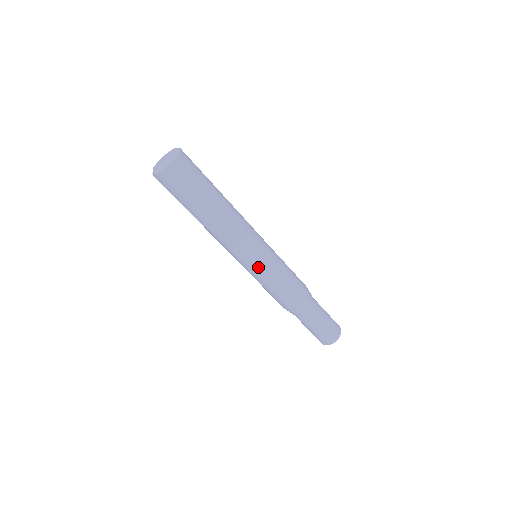
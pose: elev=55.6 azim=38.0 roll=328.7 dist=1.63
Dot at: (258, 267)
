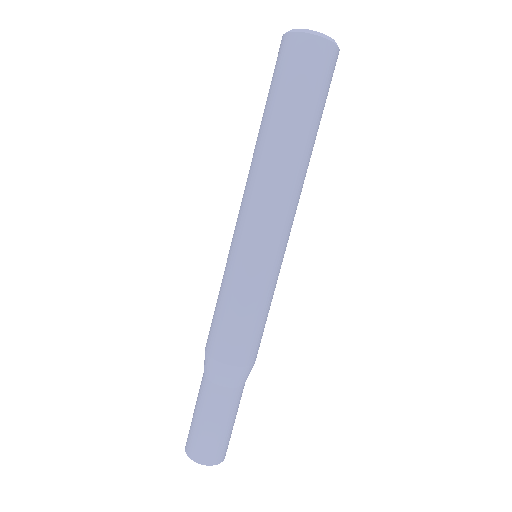
Dot at: (239, 260)
